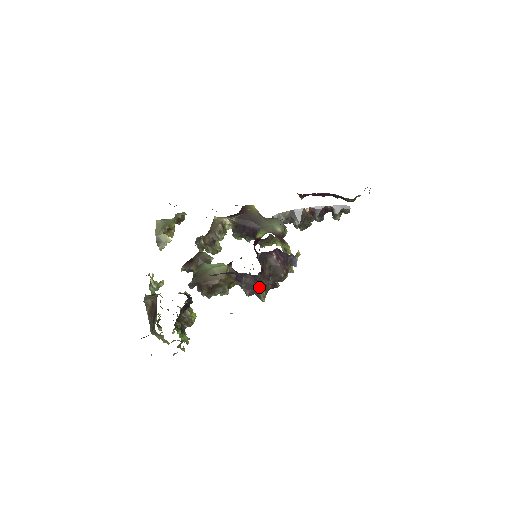
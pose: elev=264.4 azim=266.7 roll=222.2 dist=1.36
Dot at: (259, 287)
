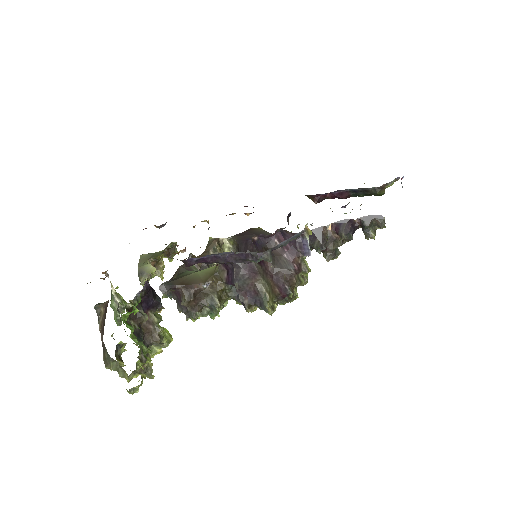
Dot at: (259, 286)
